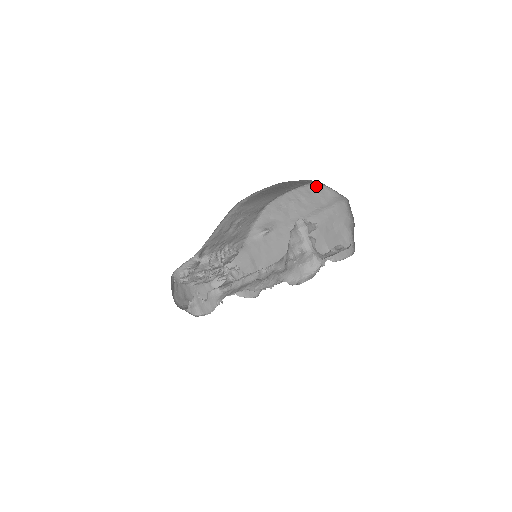
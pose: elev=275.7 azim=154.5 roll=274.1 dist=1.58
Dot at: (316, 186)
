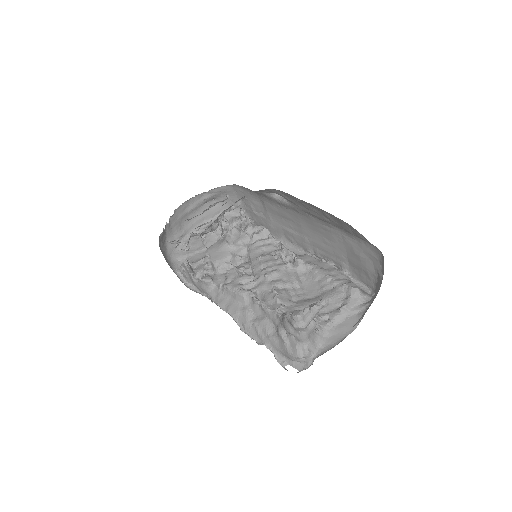
Dot at: (347, 223)
